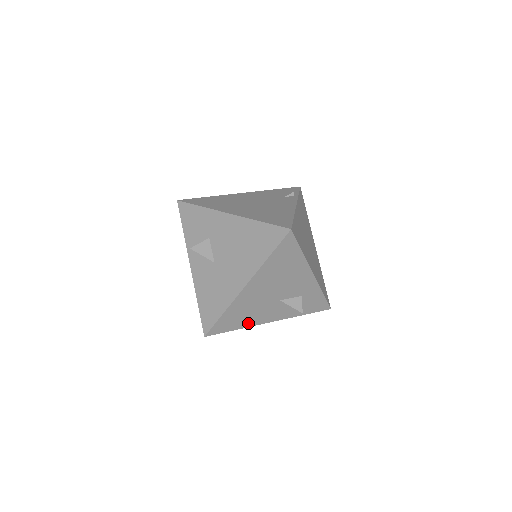
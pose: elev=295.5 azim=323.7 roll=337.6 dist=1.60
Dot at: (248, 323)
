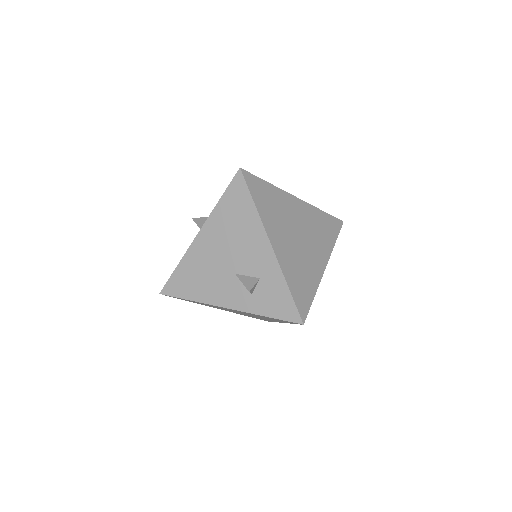
Dot at: (202, 296)
